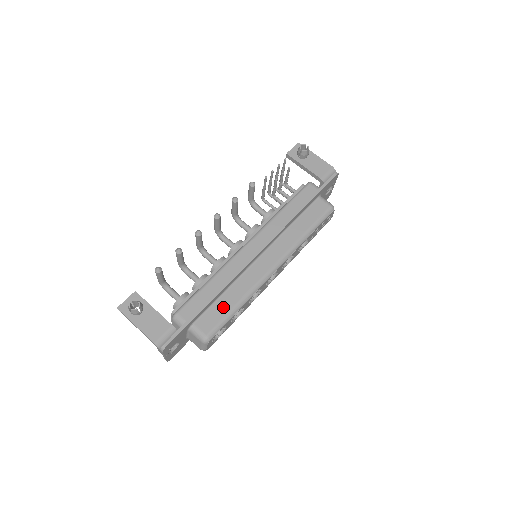
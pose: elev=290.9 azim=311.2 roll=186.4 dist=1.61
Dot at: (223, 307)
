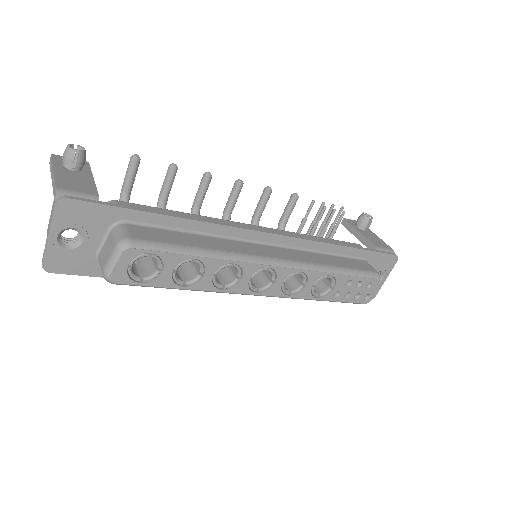
Dot at: (180, 238)
